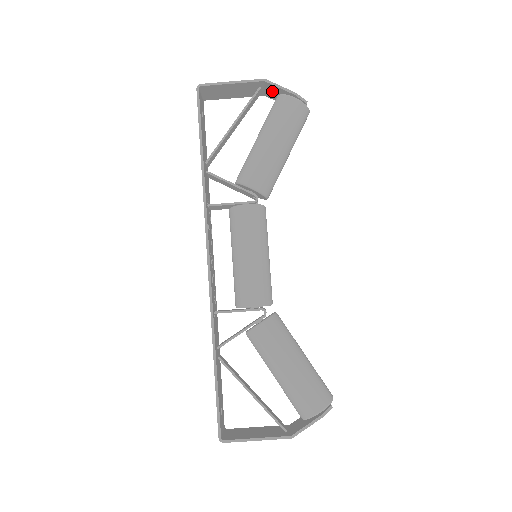
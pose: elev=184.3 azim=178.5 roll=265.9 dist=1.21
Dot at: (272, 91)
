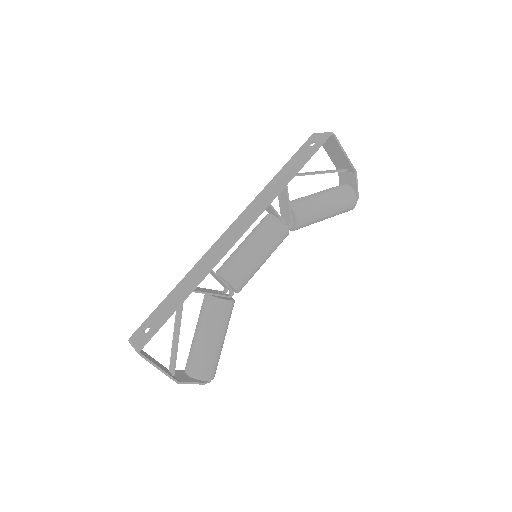
Dot at: (348, 178)
